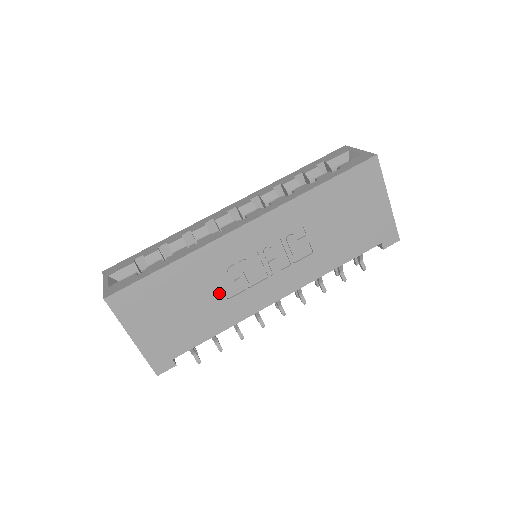
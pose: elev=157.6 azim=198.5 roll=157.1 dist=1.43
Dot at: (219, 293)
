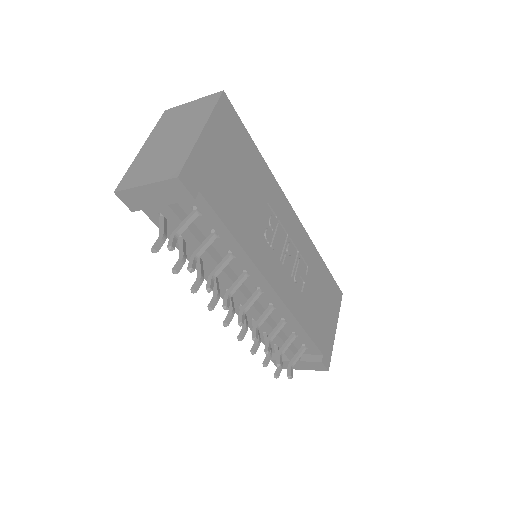
Dot at: (259, 216)
